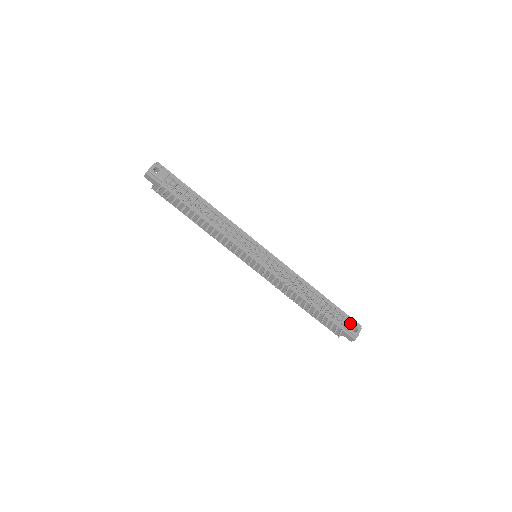
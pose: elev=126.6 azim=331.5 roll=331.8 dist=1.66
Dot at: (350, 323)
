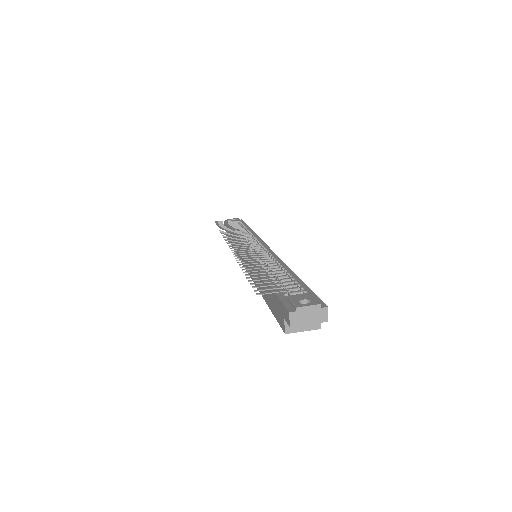
Dot at: (304, 295)
